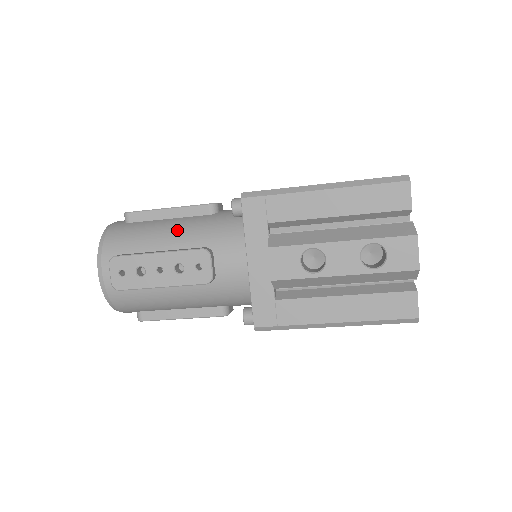
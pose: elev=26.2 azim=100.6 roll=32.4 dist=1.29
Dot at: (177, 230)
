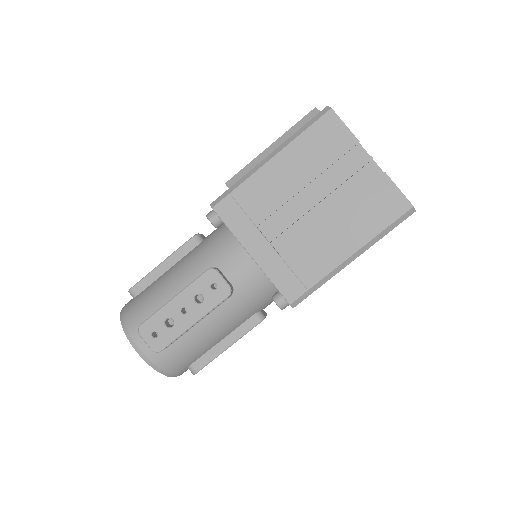
Dot at: occluded
